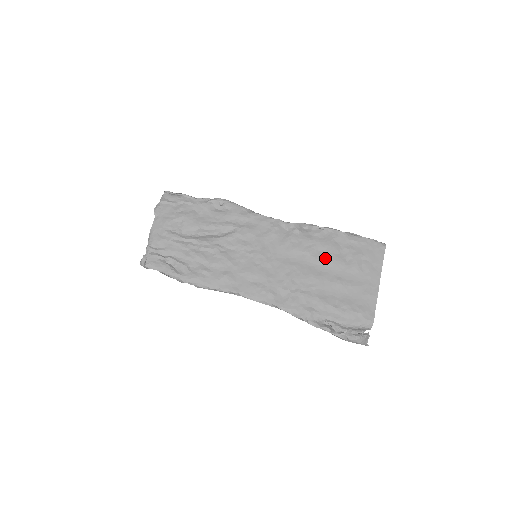
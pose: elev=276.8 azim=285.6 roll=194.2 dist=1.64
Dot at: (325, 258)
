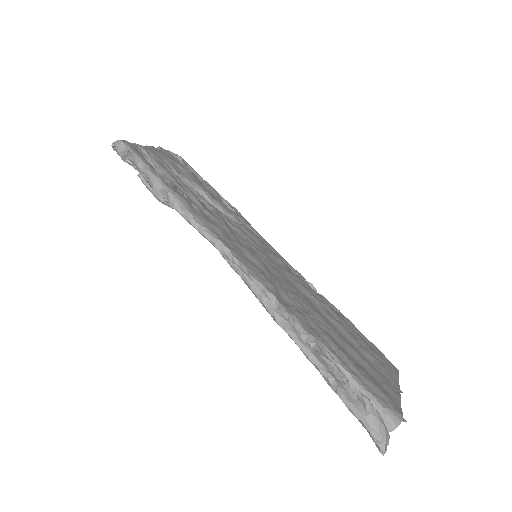
Dot at: (336, 320)
